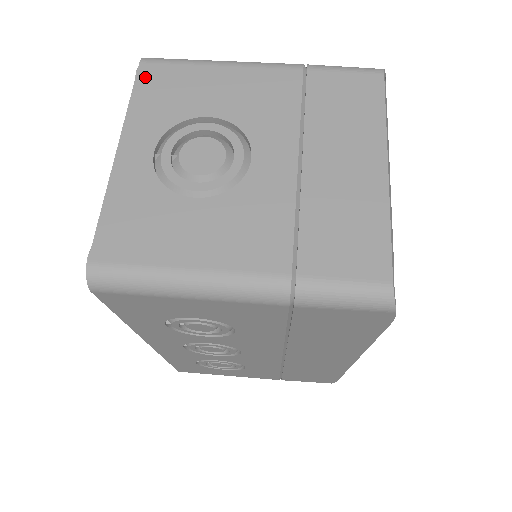
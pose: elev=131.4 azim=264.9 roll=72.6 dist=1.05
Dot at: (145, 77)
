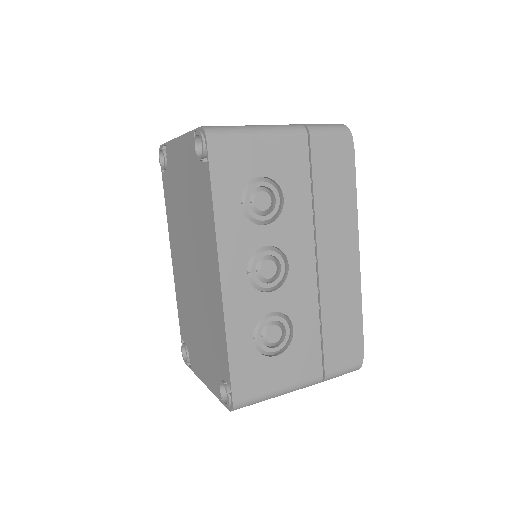
Dot at: occluded
